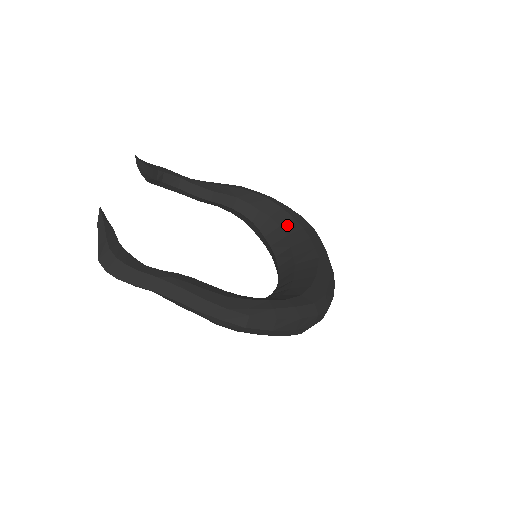
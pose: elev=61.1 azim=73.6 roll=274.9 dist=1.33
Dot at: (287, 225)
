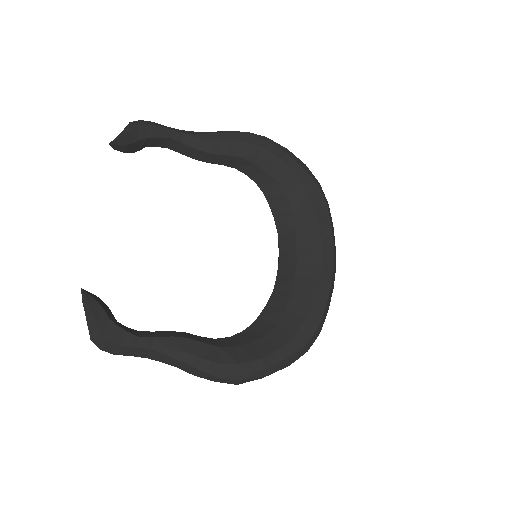
Dot at: (297, 198)
